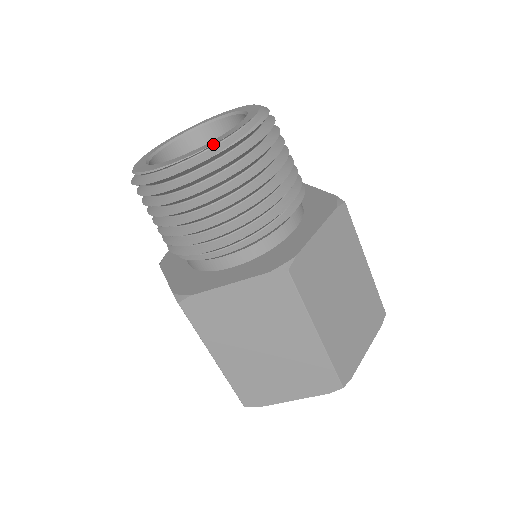
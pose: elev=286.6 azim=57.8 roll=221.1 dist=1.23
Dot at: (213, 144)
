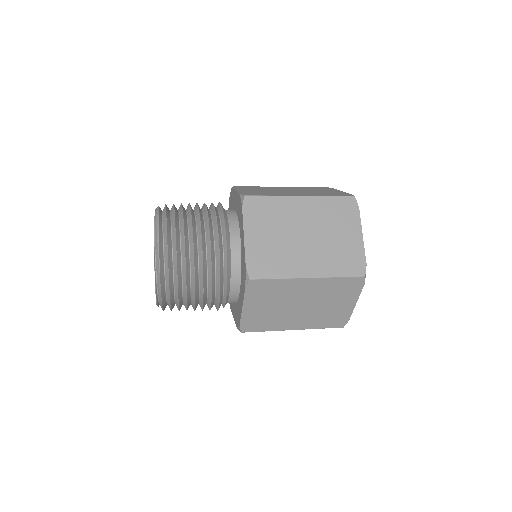
Dot at: occluded
